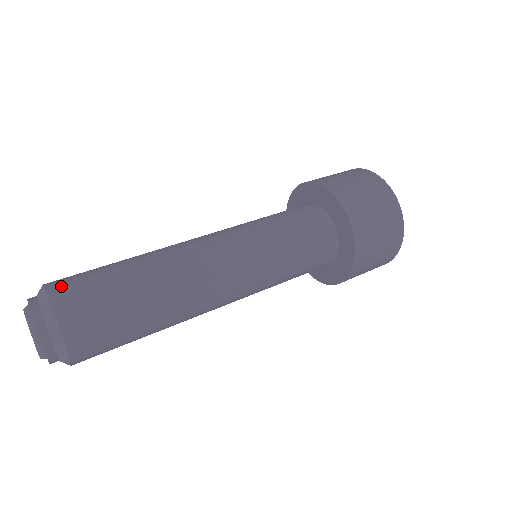
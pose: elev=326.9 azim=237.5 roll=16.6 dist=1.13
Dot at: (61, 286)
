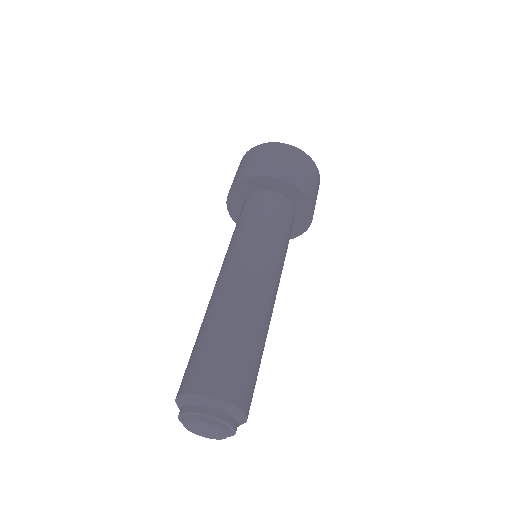
Dot at: (182, 384)
